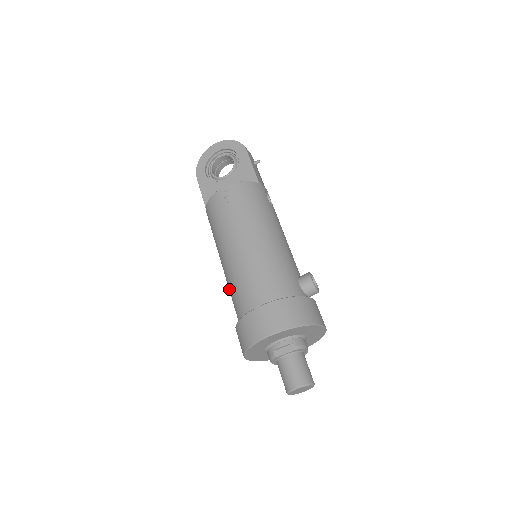
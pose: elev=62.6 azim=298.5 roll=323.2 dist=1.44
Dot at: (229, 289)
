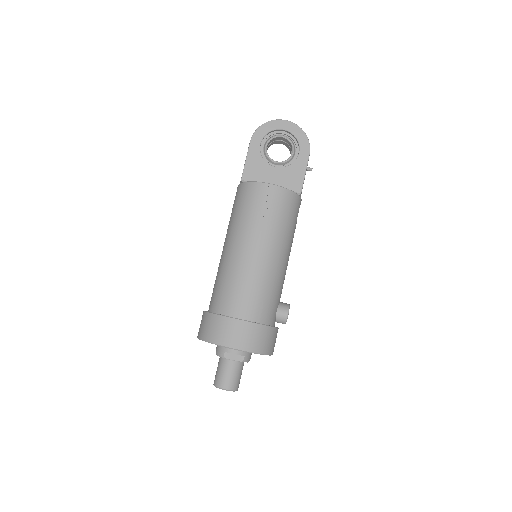
Dot at: (219, 274)
